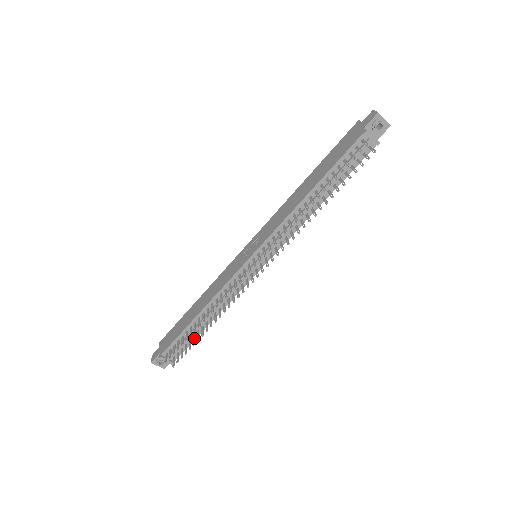
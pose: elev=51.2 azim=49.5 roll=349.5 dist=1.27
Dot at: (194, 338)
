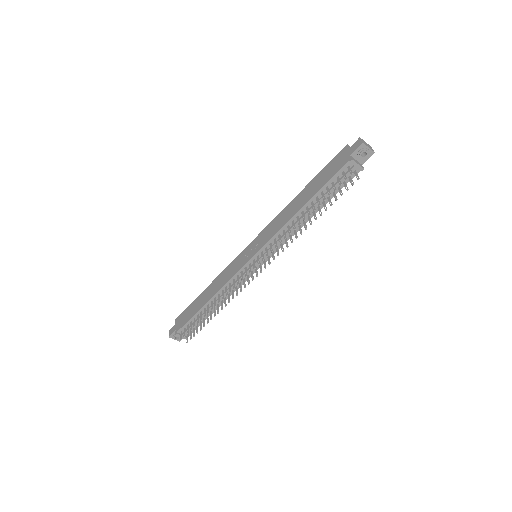
Dot at: (204, 320)
